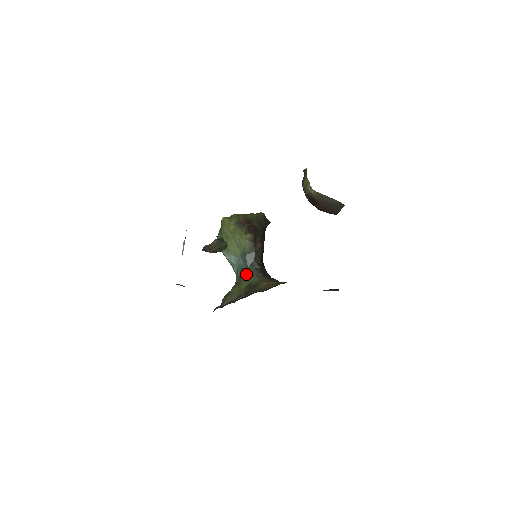
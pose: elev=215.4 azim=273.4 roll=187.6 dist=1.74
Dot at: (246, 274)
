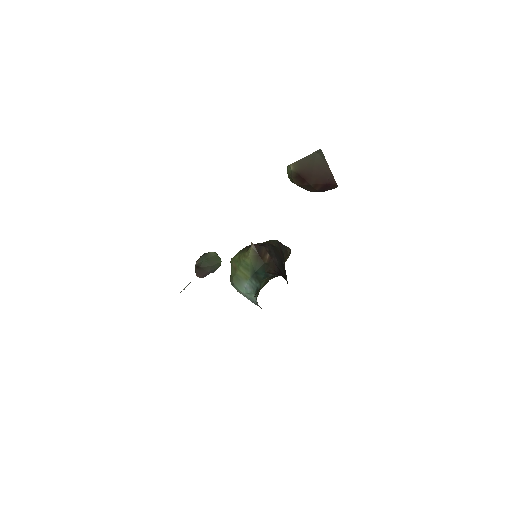
Dot at: (260, 289)
